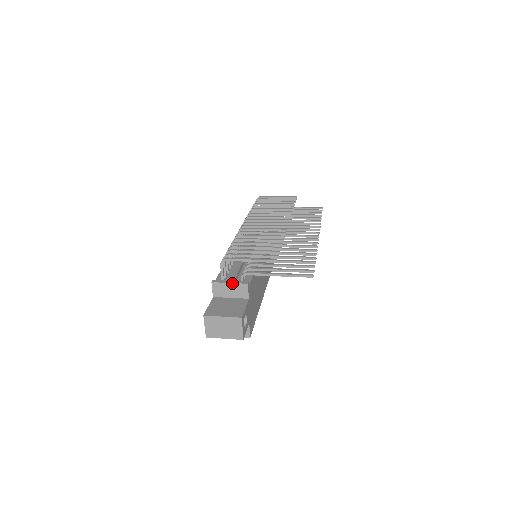
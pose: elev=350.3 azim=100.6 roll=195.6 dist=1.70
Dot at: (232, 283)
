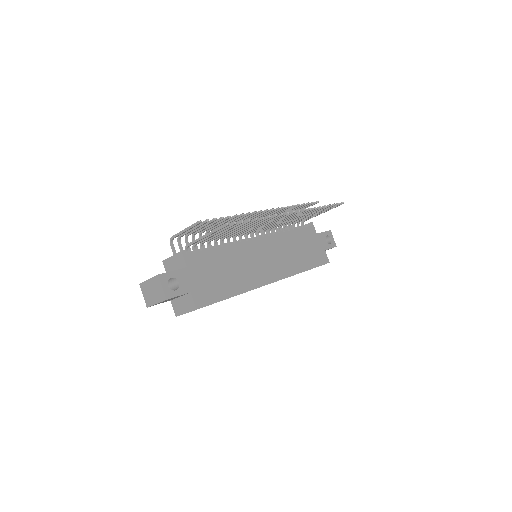
Dot at: (173, 255)
